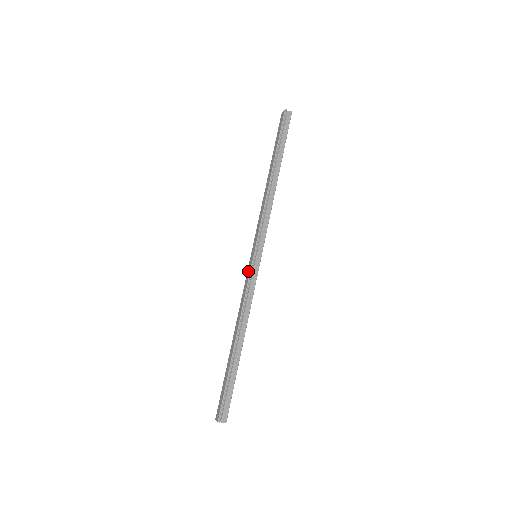
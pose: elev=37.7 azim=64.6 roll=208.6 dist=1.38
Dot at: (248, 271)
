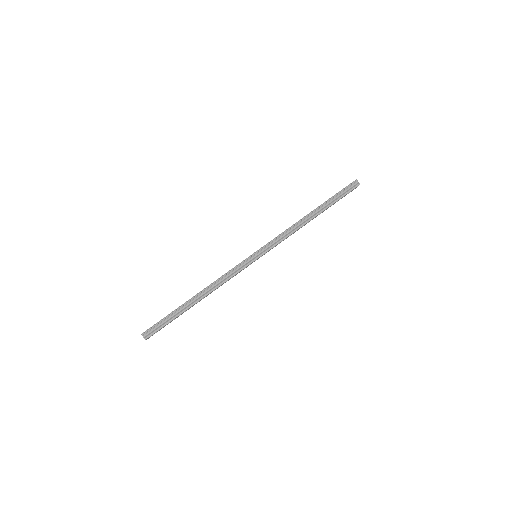
Dot at: (242, 261)
